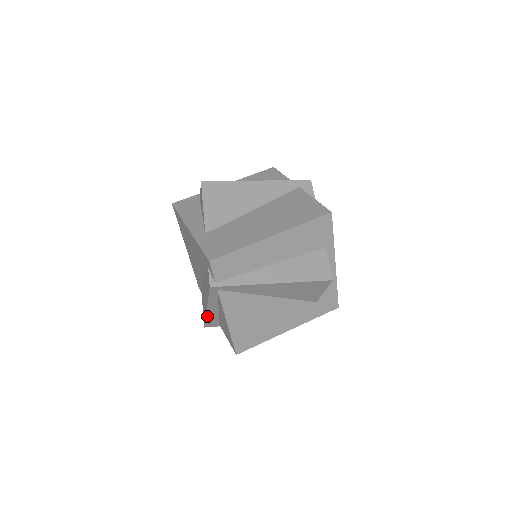
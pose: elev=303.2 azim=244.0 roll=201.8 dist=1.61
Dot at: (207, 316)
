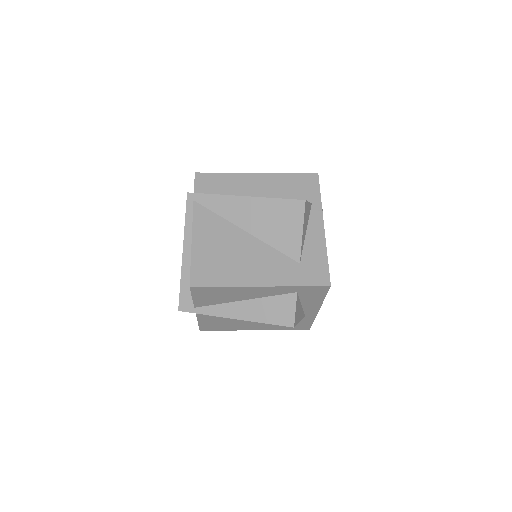
Dot at: (183, 274)
